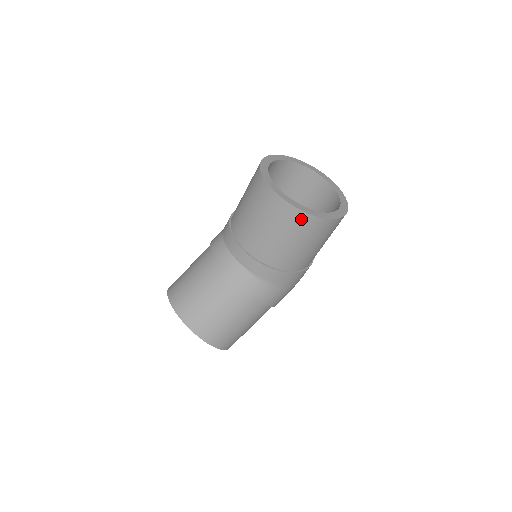
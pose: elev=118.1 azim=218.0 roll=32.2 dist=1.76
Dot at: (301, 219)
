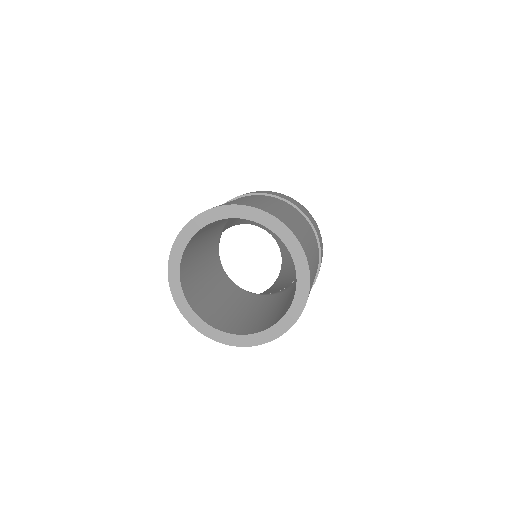
Dot at: occluded
